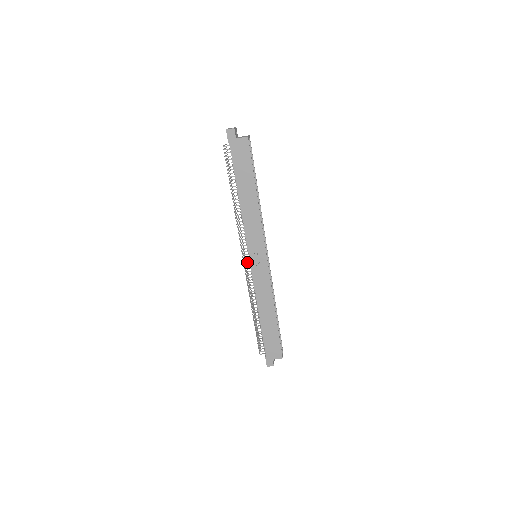
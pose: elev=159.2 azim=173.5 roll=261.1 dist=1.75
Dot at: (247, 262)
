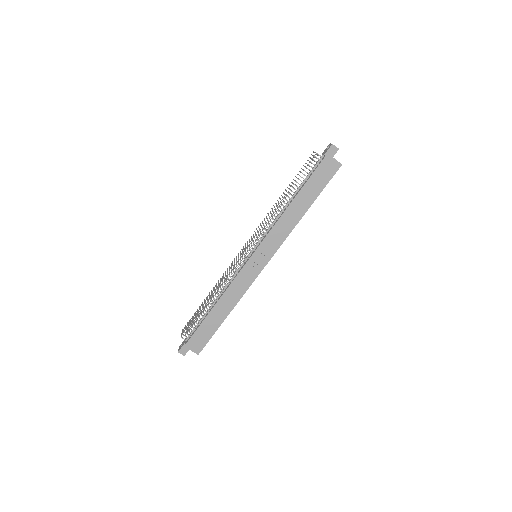
Dot at: occluded
